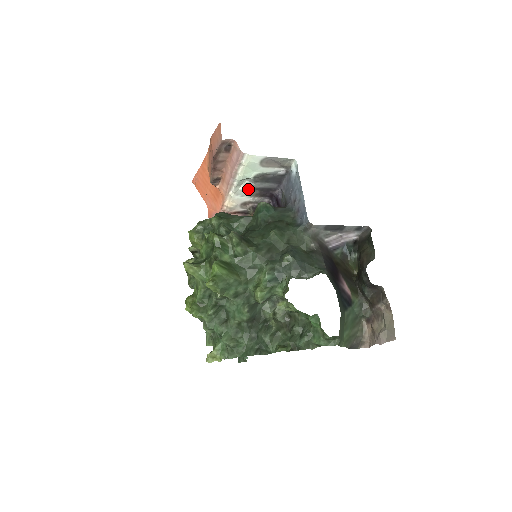
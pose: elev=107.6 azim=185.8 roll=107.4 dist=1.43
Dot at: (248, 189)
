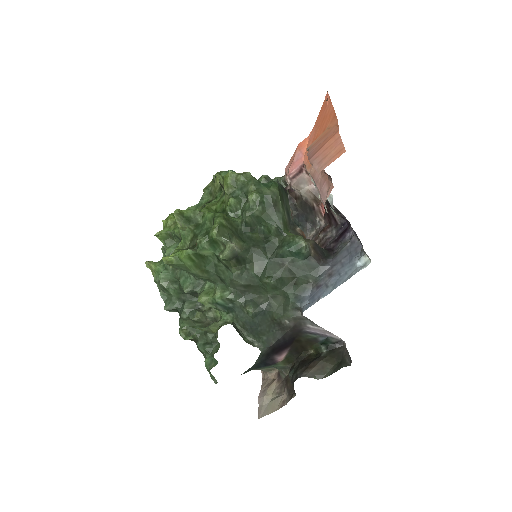
Dot at: (328, 199)
